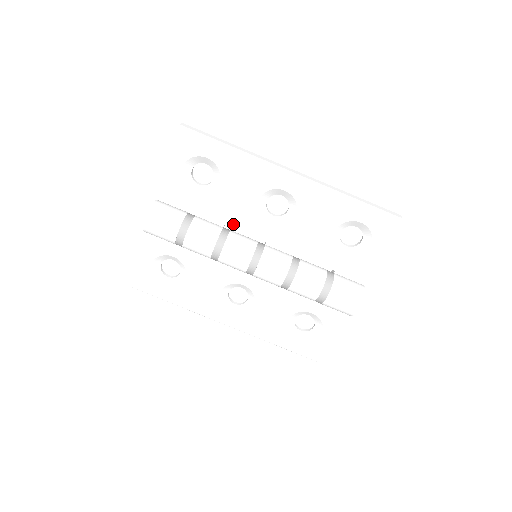
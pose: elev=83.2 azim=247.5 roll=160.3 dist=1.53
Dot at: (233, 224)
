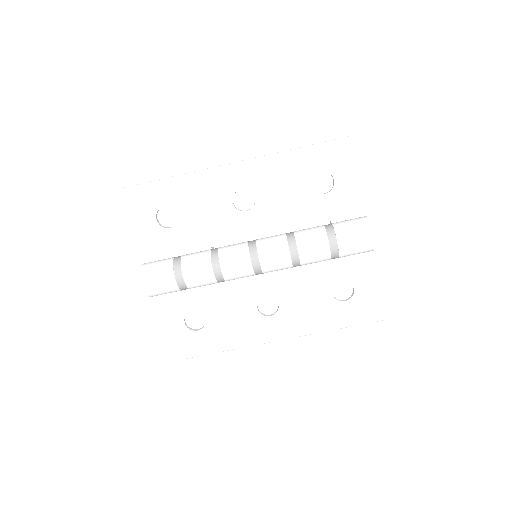
Dot at: (218, 241)
